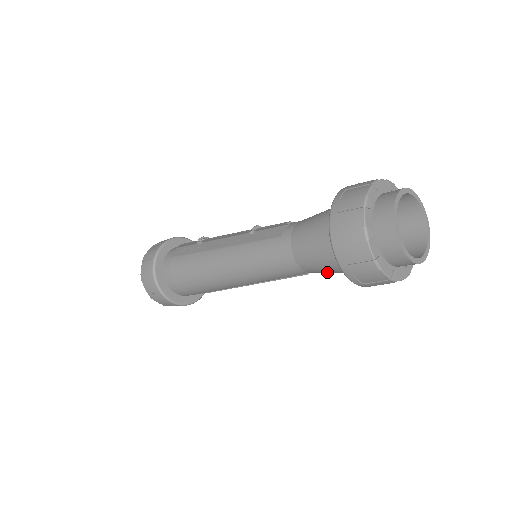
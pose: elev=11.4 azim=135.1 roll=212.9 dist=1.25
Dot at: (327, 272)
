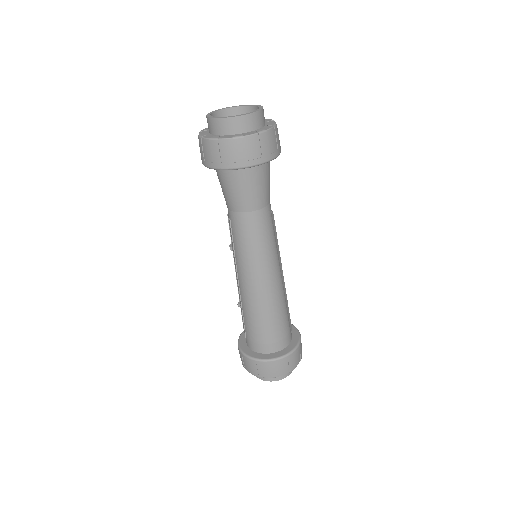
Dot at: (262, 191)
